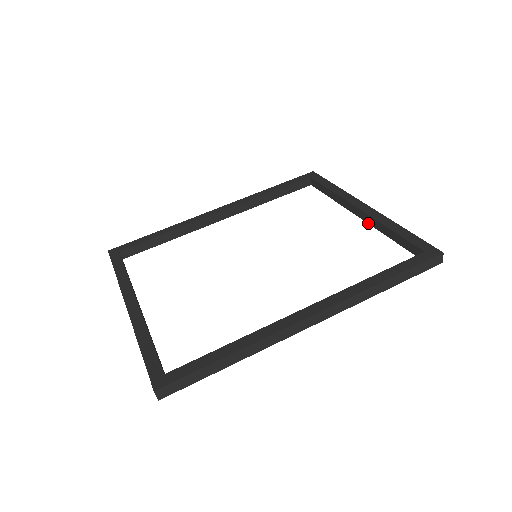
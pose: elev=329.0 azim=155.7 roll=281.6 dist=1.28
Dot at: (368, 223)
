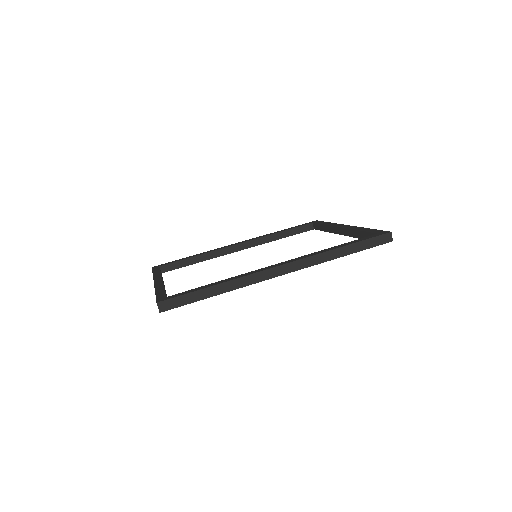
Dot at: occluded
